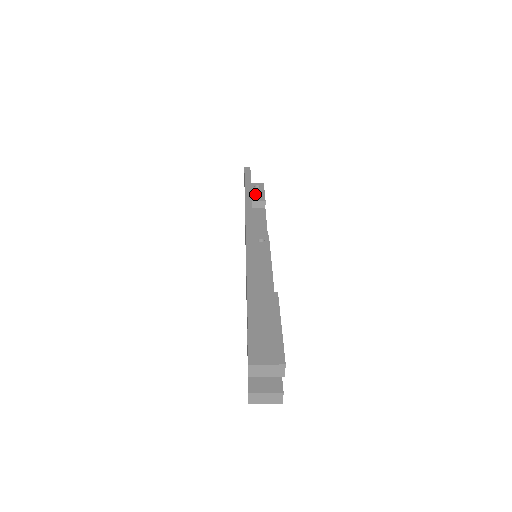
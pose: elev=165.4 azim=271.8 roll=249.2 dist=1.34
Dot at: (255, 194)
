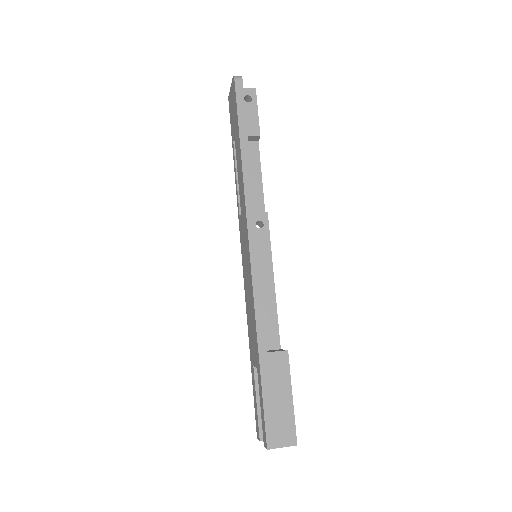
Dot at: (246, 119)
